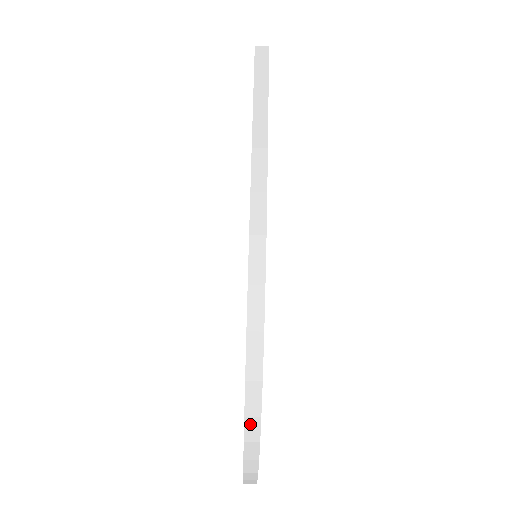
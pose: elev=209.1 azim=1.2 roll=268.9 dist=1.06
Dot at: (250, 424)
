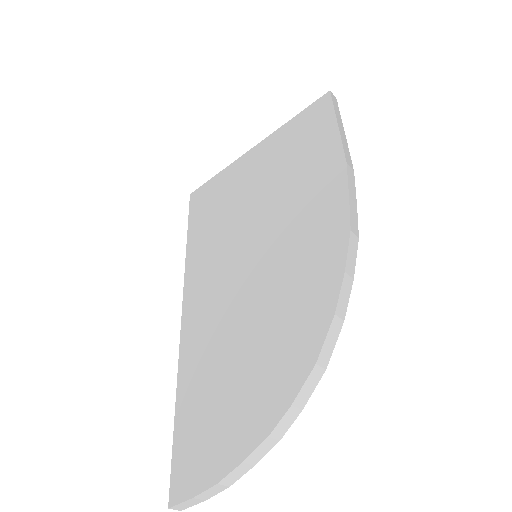
Dot at: (289, 415)
